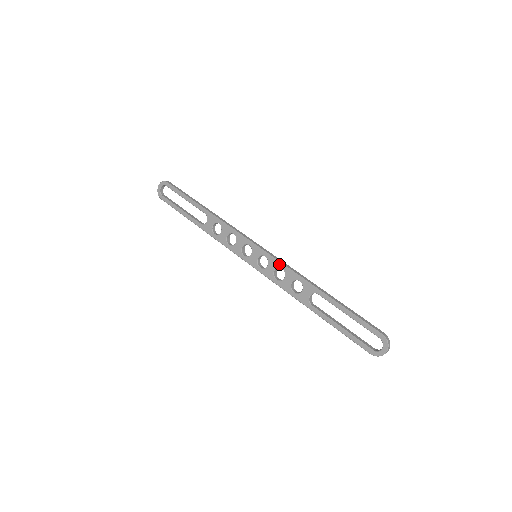
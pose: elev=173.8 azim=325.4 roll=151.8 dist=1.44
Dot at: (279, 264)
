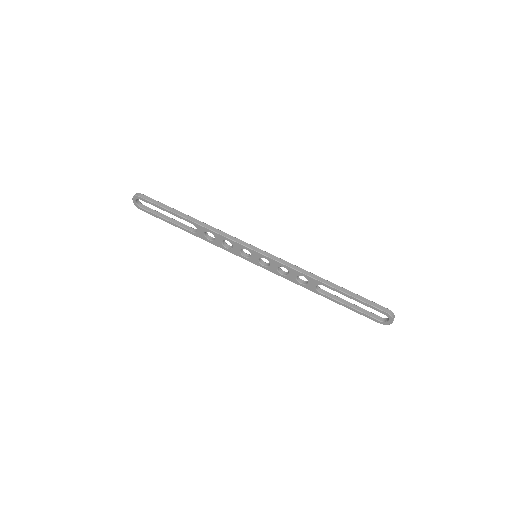
Dot at: (280, 264)
